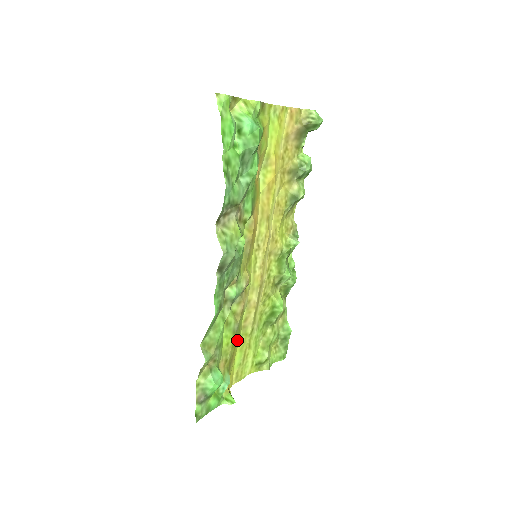
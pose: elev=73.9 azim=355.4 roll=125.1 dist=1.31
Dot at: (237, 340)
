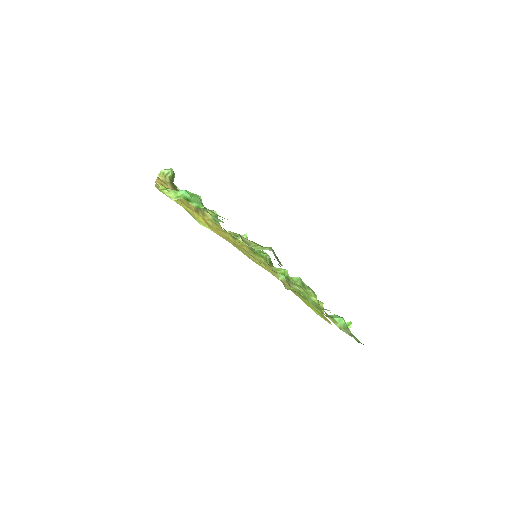
Dot at: occluded
